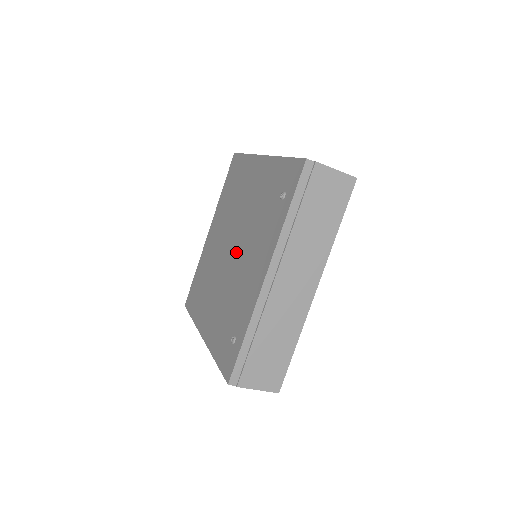
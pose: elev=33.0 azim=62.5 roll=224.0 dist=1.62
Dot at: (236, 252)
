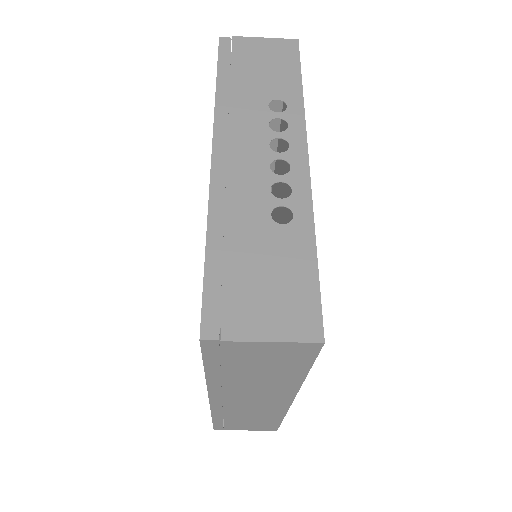
Dot at: occluded
